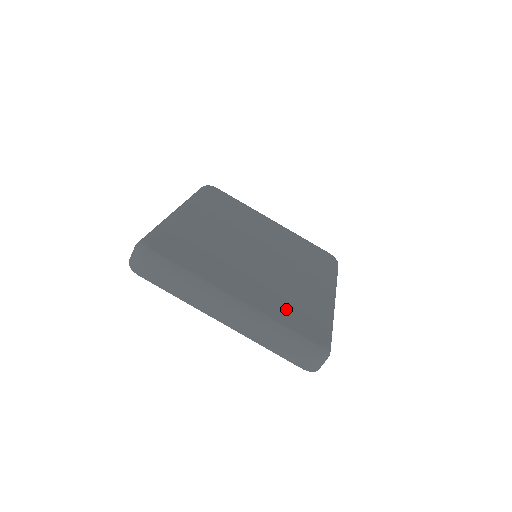
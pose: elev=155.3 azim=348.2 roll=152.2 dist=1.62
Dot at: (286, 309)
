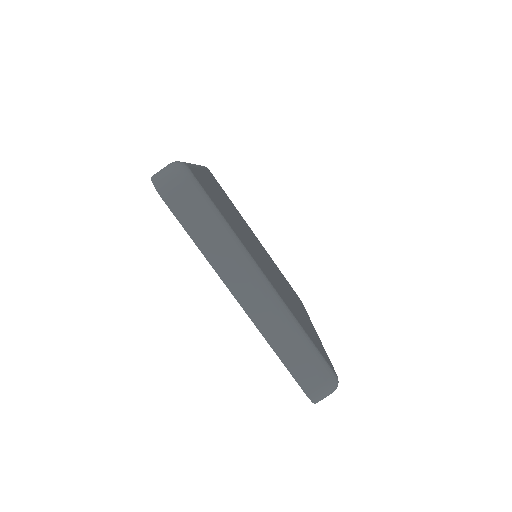
Dot at: (300, 319)
